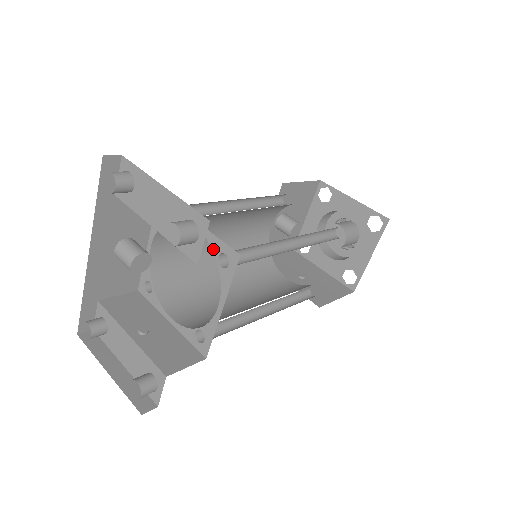
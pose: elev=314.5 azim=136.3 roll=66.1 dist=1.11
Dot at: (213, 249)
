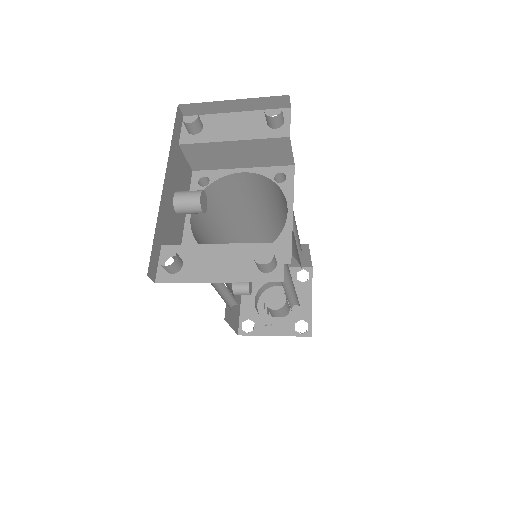
Dot at: (267, 176)
